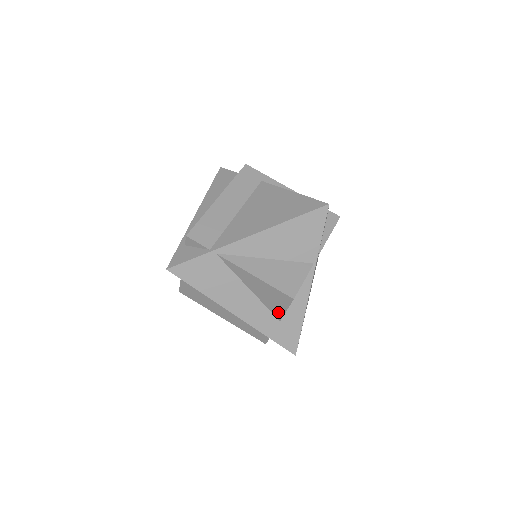
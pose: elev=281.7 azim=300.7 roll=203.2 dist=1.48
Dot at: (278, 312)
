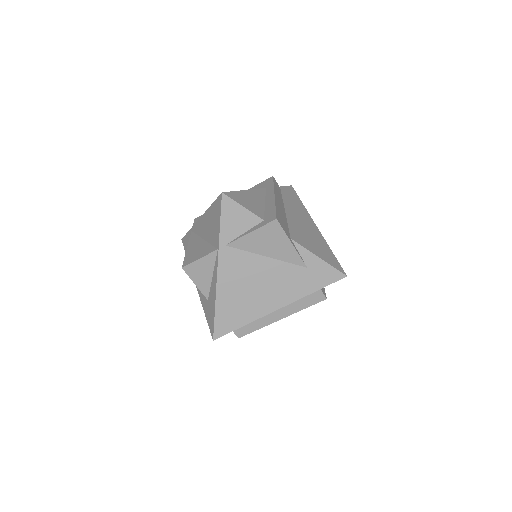
Dot at: occluded
